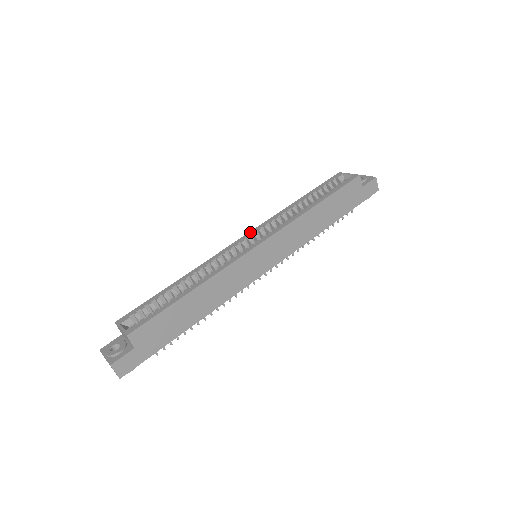
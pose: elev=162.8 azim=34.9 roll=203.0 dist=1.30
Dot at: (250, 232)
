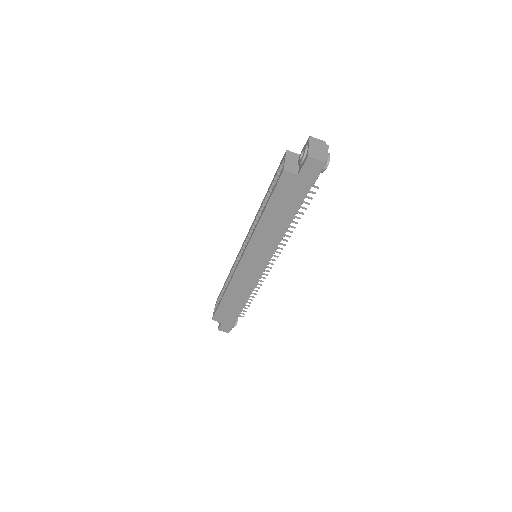
Dot at: (246, 237)
